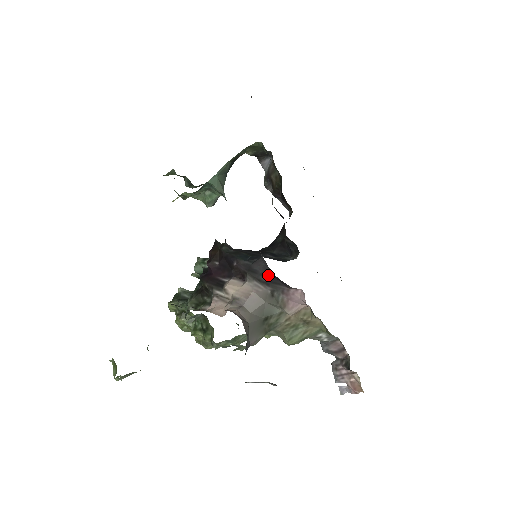
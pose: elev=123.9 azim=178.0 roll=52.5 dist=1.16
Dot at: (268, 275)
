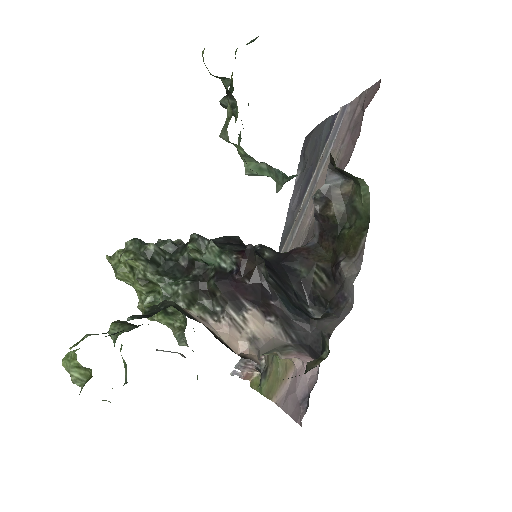
Dot at: (304, 340)
